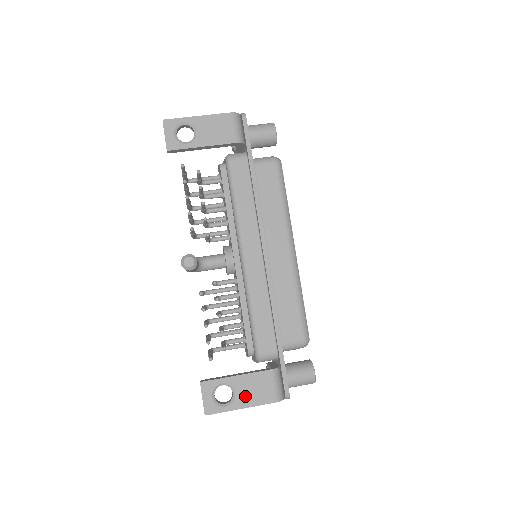
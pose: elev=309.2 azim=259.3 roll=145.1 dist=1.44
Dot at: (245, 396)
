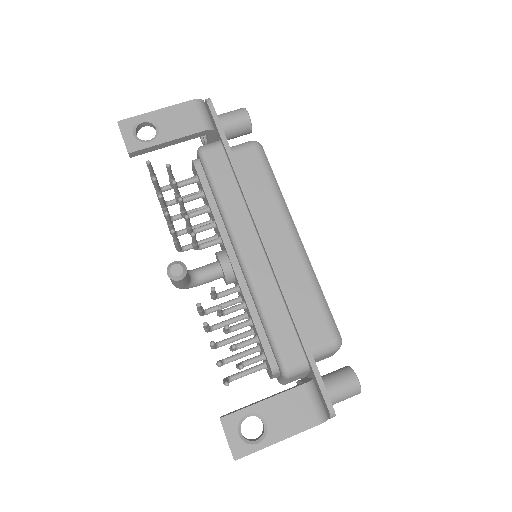
Dot at: (280, 424)
